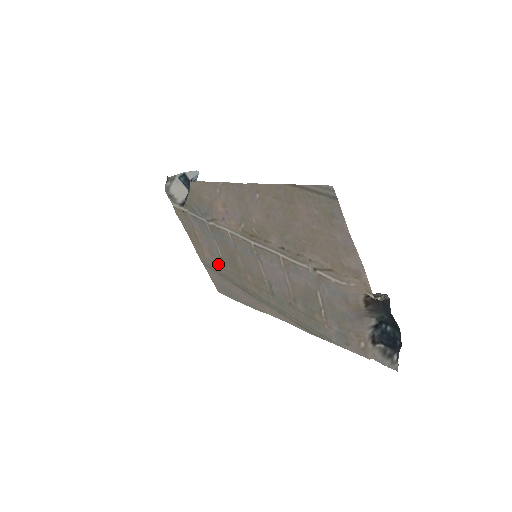
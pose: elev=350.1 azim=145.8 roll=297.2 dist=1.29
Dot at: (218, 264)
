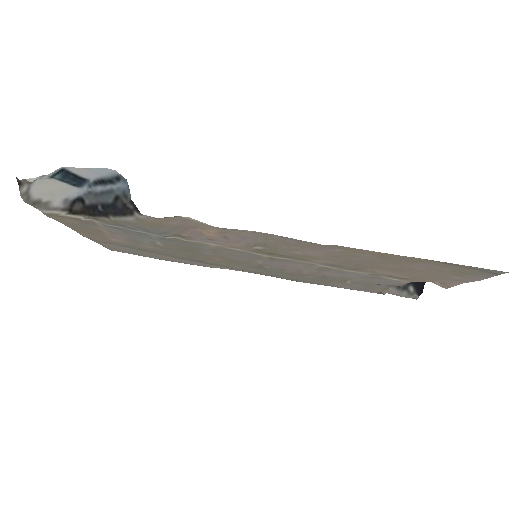
Dot at: (143, 247)
